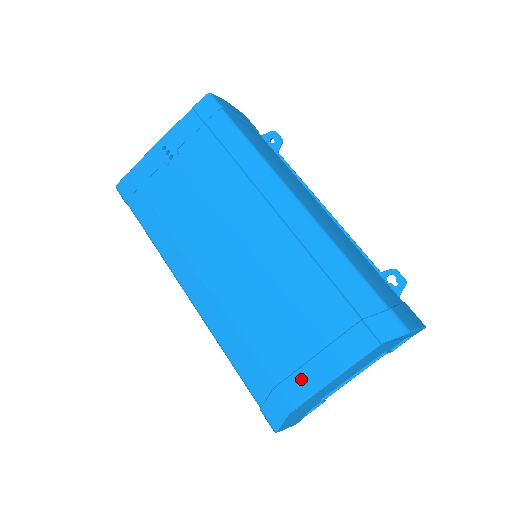
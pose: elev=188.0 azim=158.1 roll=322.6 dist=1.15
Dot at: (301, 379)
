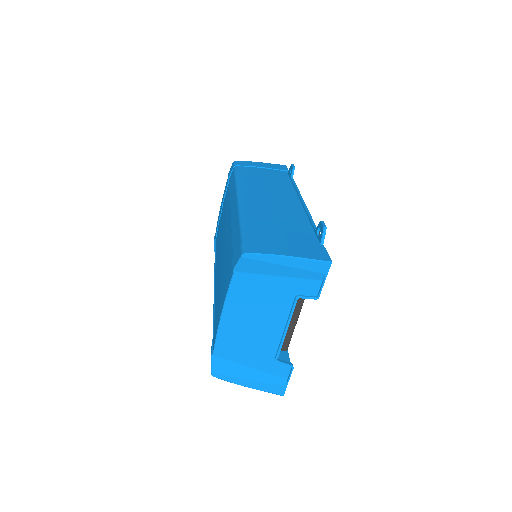
Dot at: (216, 324)
